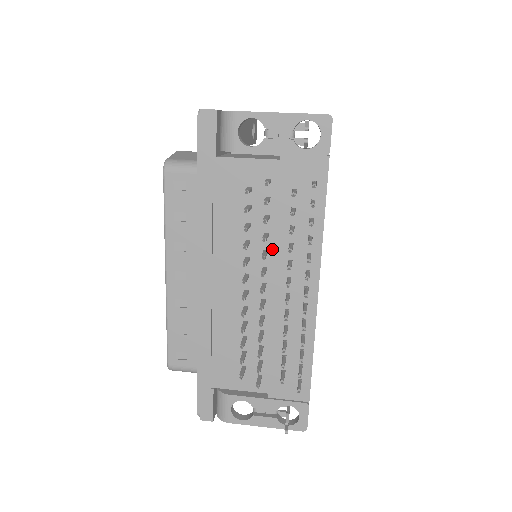
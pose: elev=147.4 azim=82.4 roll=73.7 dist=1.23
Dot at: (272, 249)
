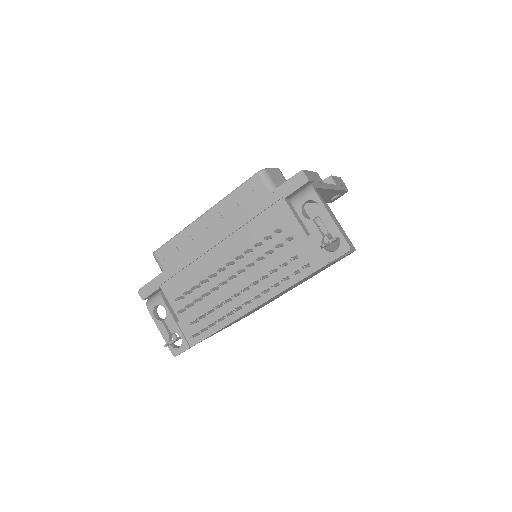
Dot at: (257, 267)
